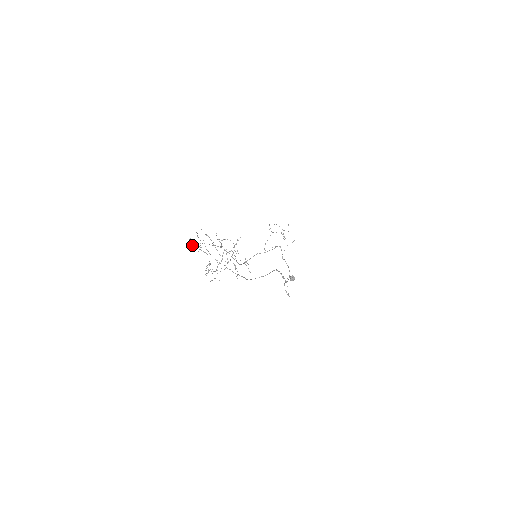
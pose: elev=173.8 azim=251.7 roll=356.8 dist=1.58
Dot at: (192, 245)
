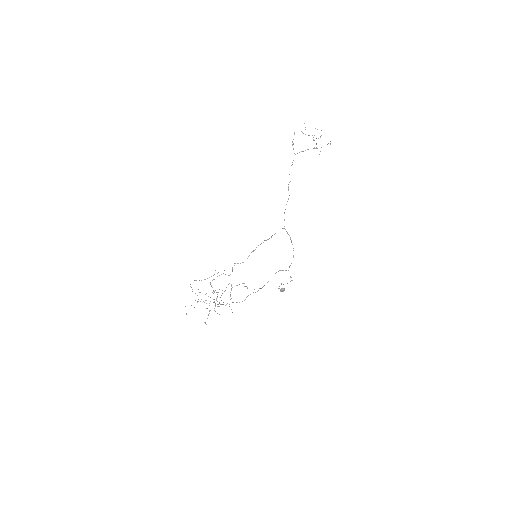
Dot at: occluded
